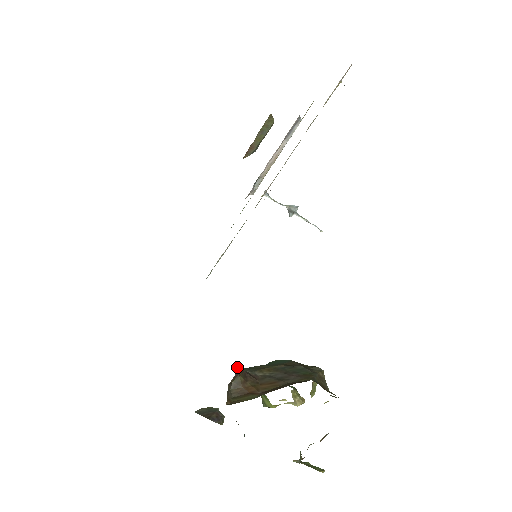
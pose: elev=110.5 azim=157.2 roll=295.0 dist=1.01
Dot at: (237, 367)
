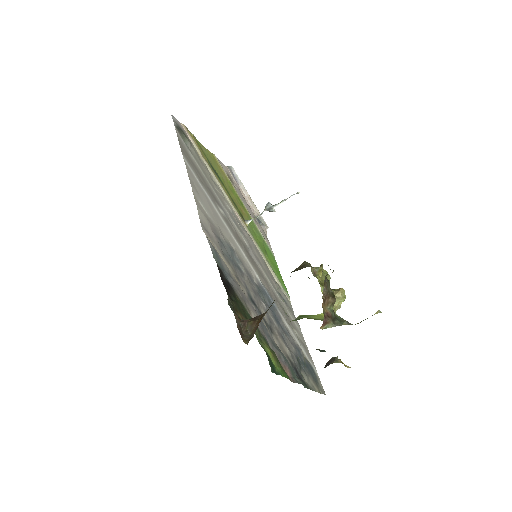
Dot at: (244, 320)
